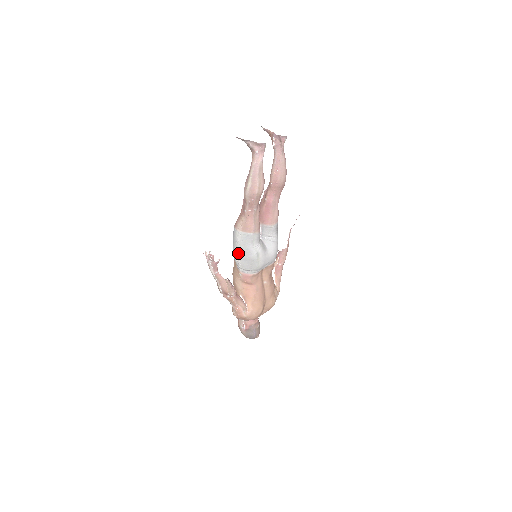
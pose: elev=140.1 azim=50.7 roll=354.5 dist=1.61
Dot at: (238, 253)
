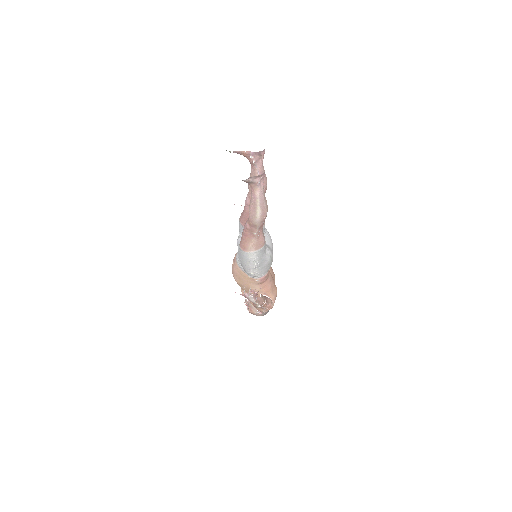
Dot at: (254, 268)
